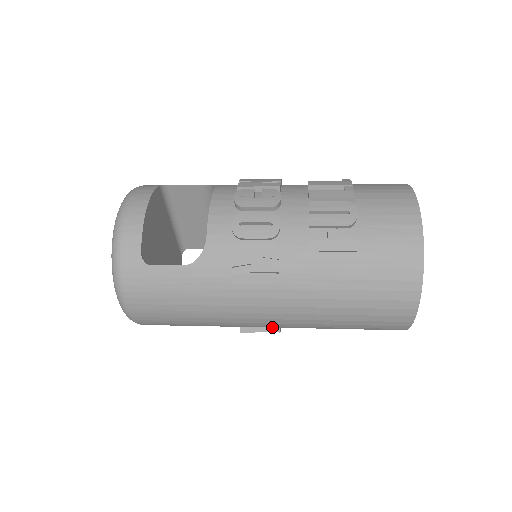
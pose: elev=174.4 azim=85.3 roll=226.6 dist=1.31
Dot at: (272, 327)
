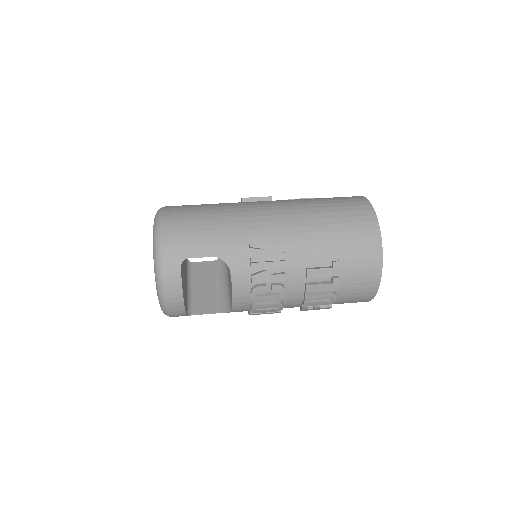
Dot at: occluded
